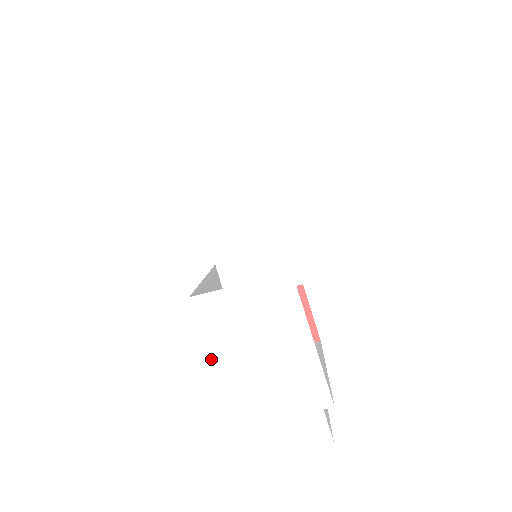
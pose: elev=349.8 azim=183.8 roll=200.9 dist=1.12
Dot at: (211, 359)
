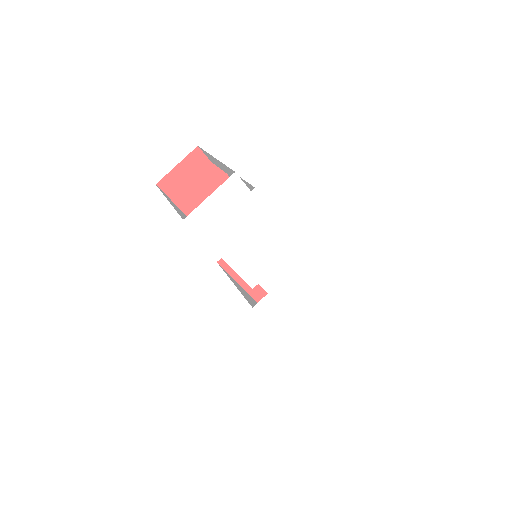
Dot at: (275, 327)
